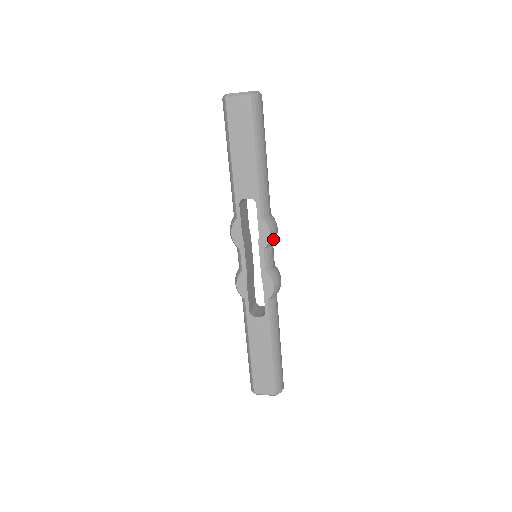
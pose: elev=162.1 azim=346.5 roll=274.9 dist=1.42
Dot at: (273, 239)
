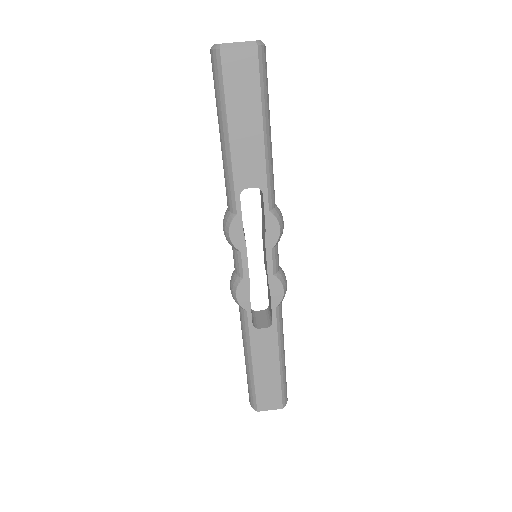
Dot at: (281, 235)
